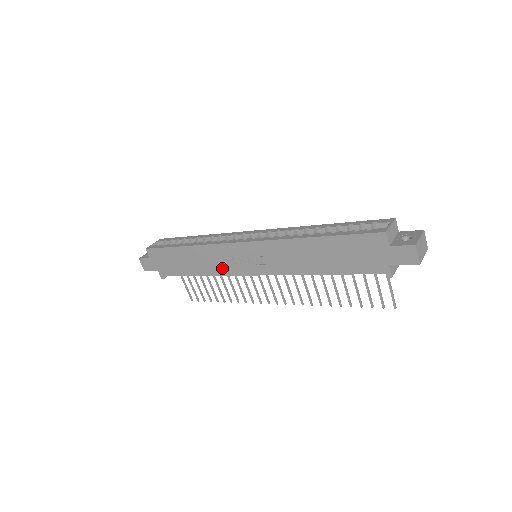
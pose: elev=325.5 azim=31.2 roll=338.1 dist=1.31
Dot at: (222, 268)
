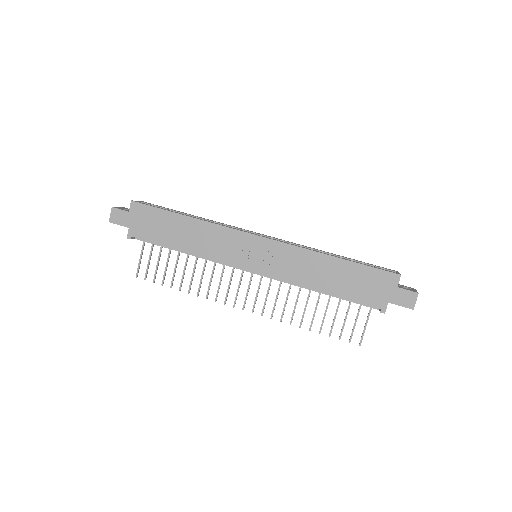
Dot at: (218, 252)
